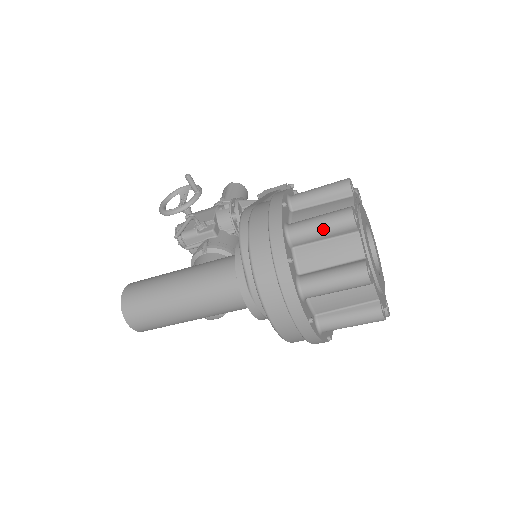
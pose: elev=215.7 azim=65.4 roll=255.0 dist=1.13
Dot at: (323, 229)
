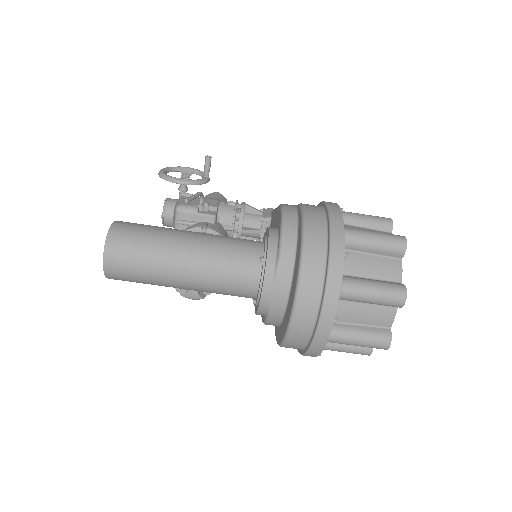
Dot at: (377, 243)
